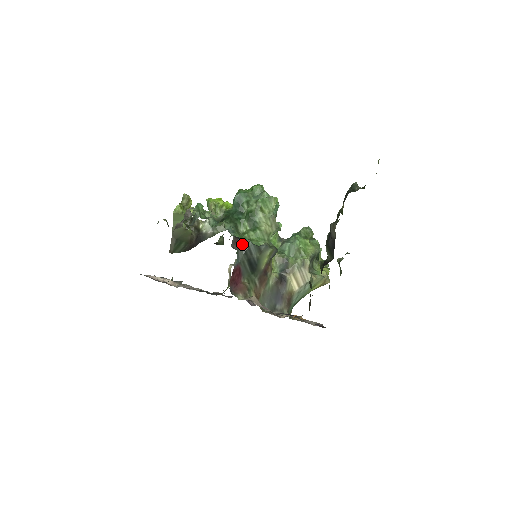
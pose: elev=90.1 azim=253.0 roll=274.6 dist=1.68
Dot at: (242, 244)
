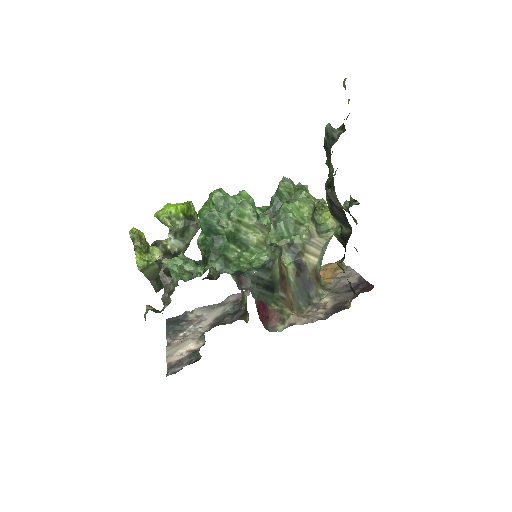
Dot at: (248, 279)
